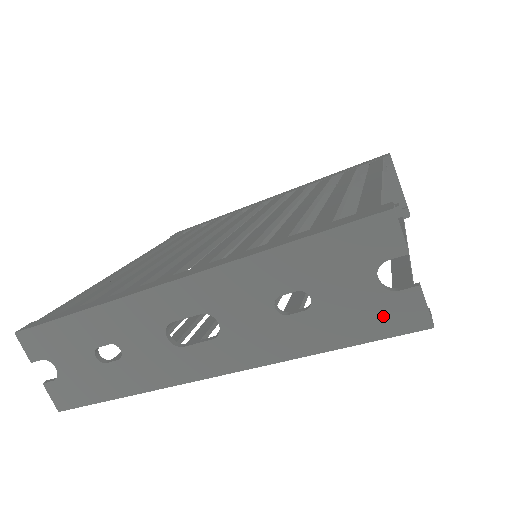
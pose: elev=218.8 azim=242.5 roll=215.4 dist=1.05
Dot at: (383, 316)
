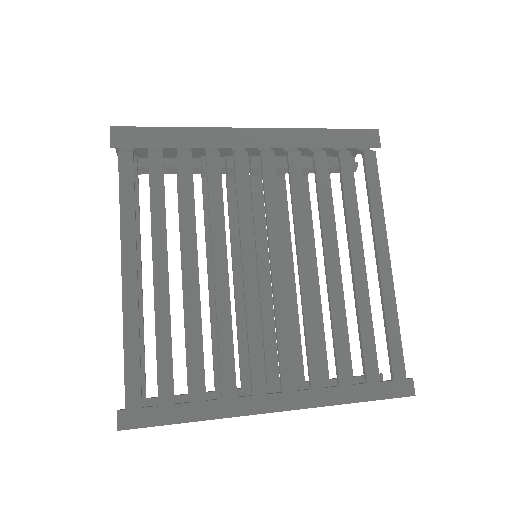
Dot at: occluded
